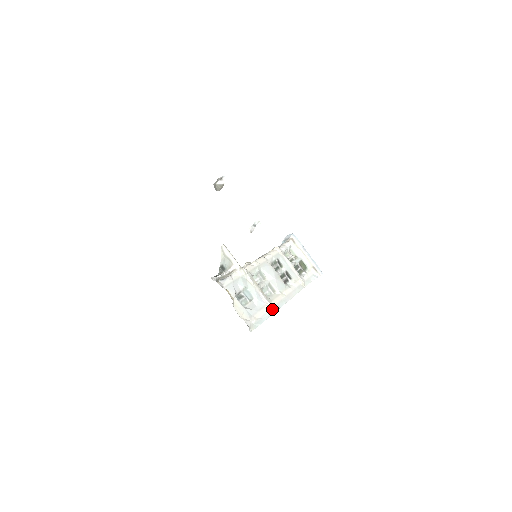
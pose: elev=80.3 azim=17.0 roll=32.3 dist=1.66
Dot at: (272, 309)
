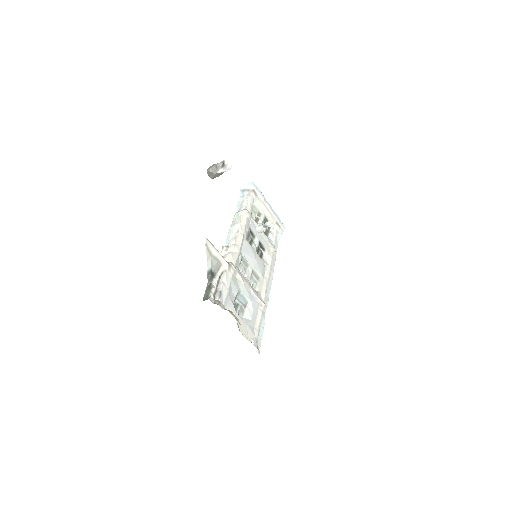
Dot at: (265, 307)
